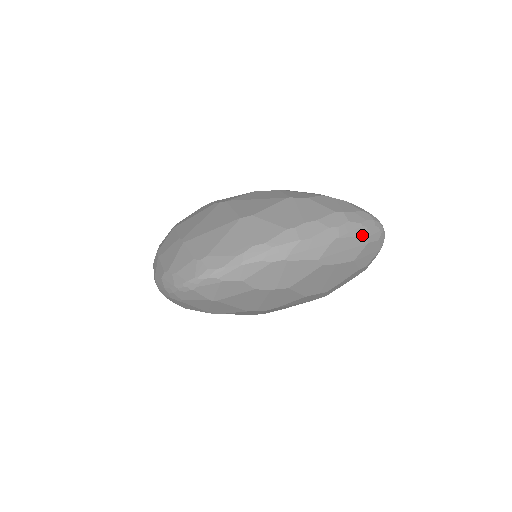
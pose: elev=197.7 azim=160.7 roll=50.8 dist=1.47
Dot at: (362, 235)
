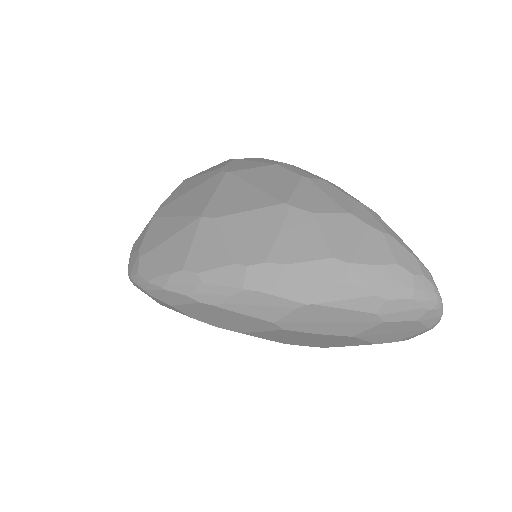
Dot at: (370, 309)
